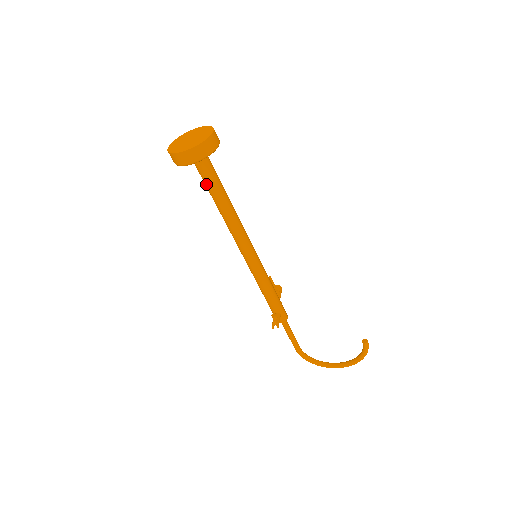
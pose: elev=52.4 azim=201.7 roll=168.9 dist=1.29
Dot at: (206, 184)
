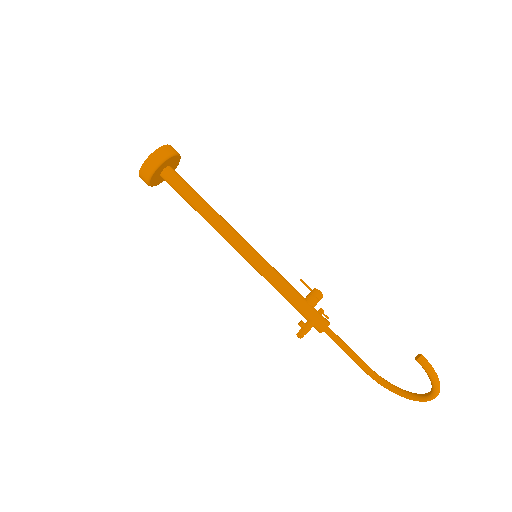
Dot at: (180, 195)
